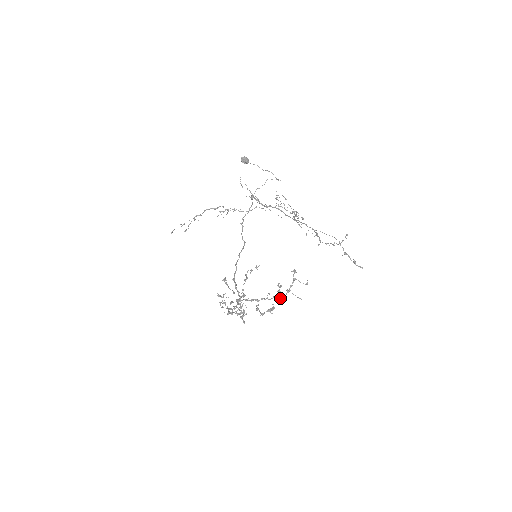
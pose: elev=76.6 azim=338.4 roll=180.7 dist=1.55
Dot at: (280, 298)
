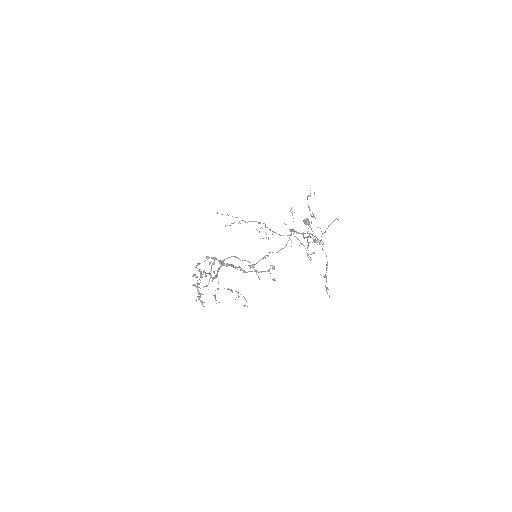
Dot at: (245, 272)
